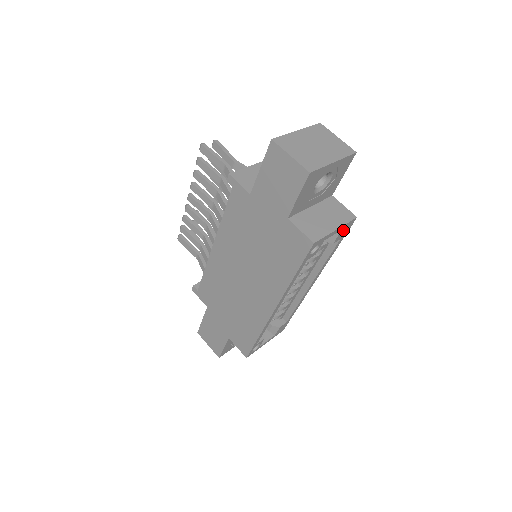
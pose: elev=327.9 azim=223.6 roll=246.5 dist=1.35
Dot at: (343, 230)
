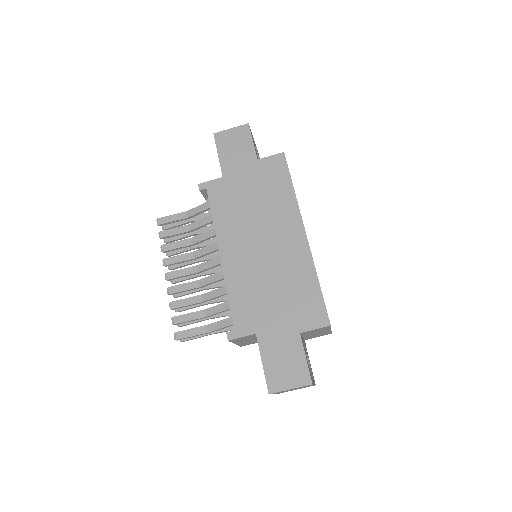
Dot at: occluded
